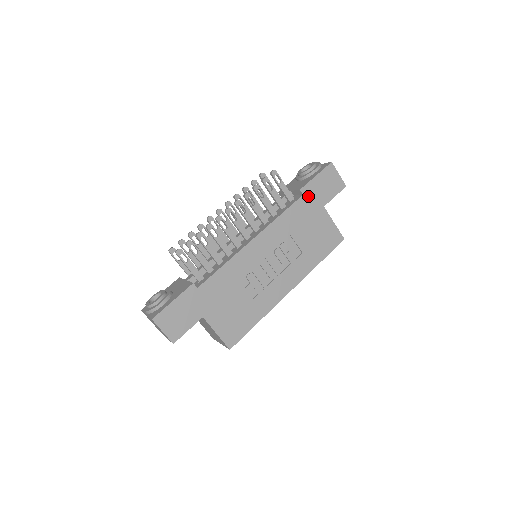
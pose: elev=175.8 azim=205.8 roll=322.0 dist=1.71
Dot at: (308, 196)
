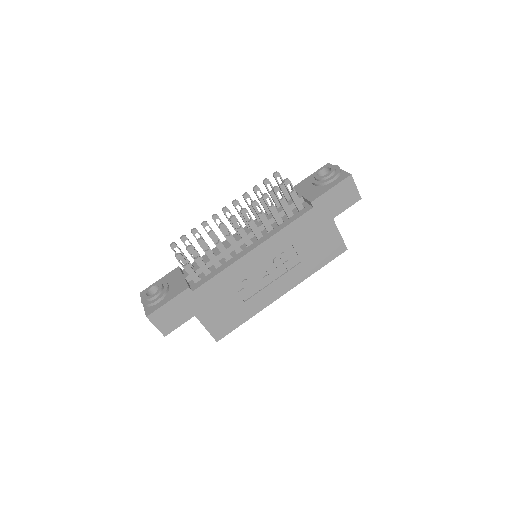
Dot at: (318, 208)
